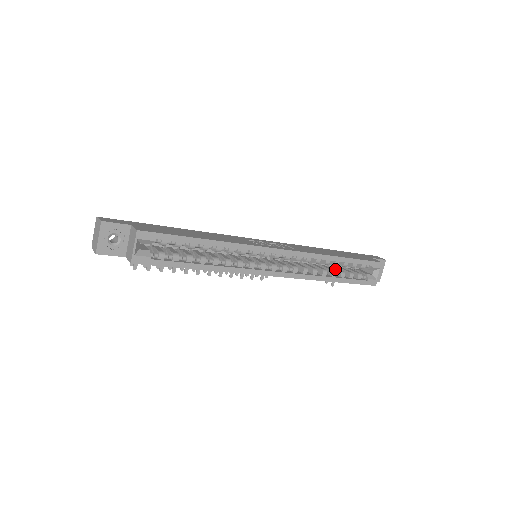
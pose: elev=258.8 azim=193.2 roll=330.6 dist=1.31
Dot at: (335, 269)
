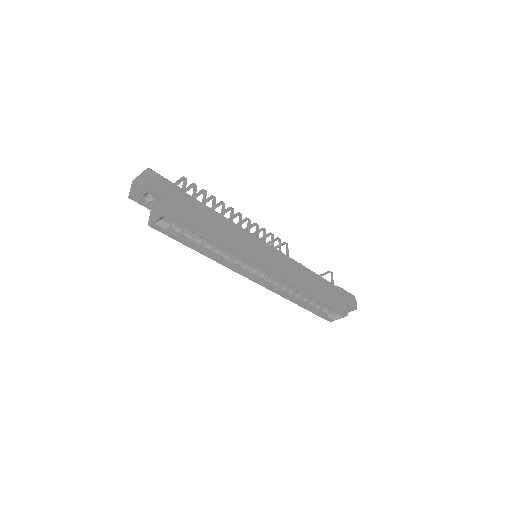
Dot at: occluded
